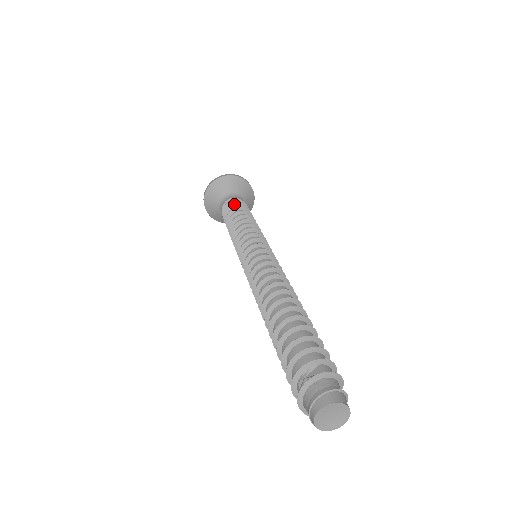
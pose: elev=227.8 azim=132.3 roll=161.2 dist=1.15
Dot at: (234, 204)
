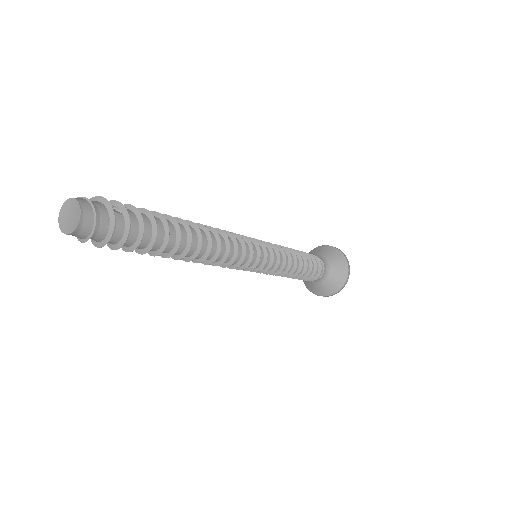
Dot at: occluded
